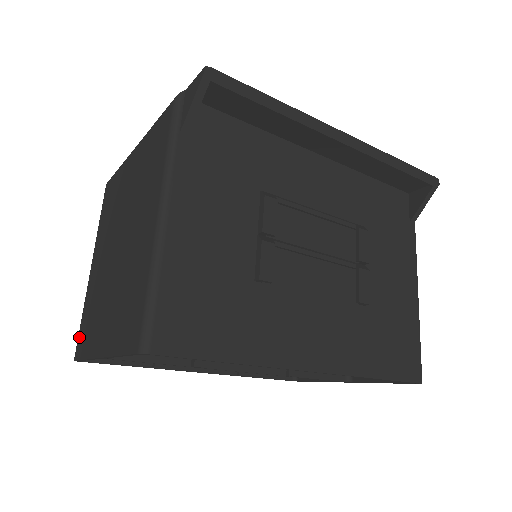
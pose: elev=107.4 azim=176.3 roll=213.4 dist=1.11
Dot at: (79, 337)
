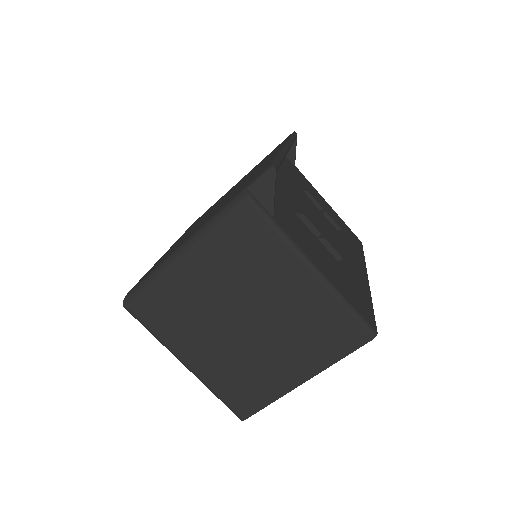
Dot at: (235, 406)
